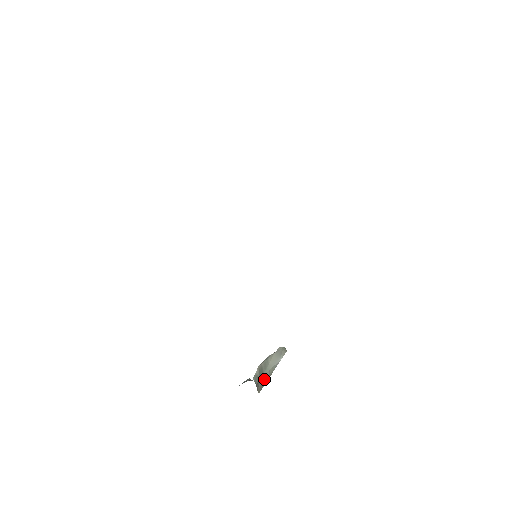
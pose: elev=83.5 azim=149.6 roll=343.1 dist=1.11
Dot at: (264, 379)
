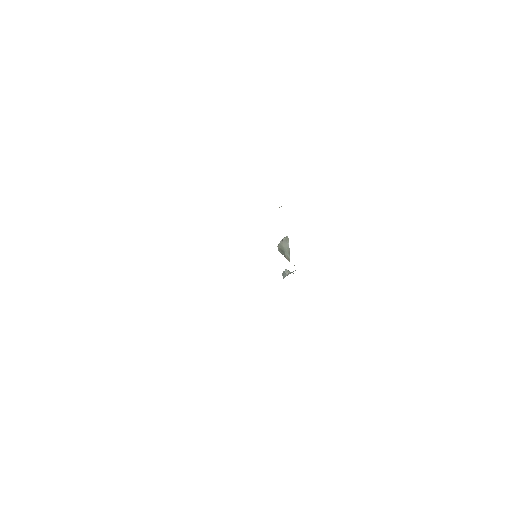
Dot at: (287, 255)
